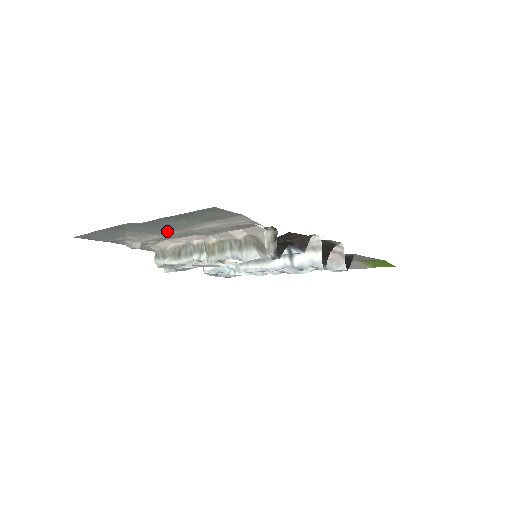
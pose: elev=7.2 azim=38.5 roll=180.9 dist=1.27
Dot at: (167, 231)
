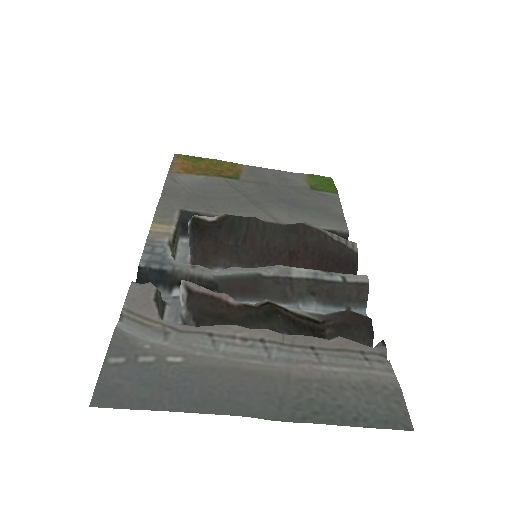
Dot at: (261, 371)
